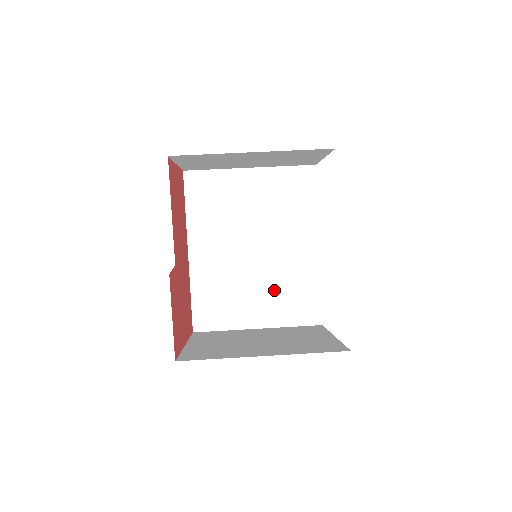
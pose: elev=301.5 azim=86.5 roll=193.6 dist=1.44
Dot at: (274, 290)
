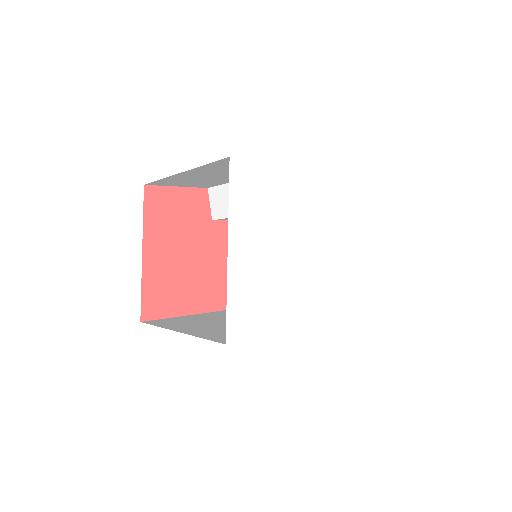
Dot at: occluded
